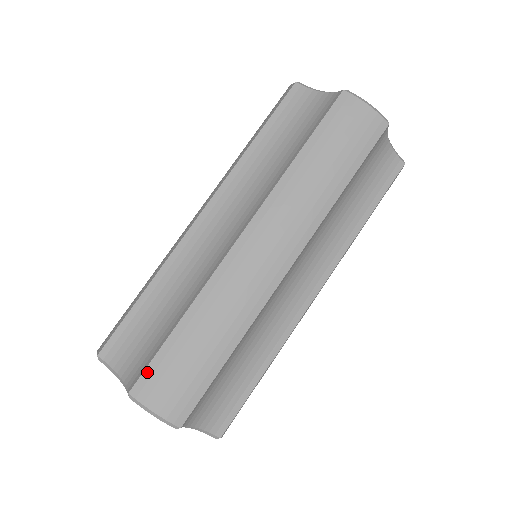
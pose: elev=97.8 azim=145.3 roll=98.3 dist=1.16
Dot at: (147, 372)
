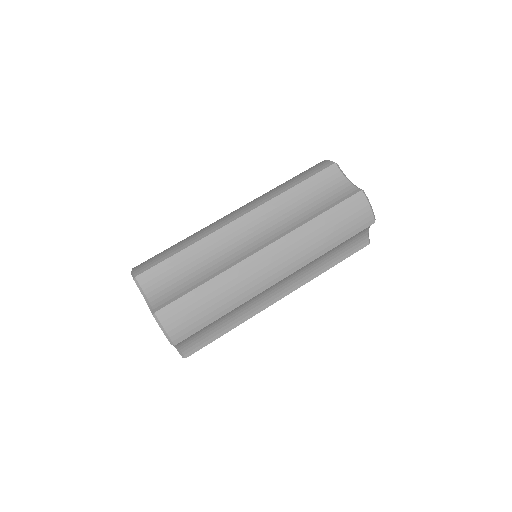
Dot at: (171, 305)
